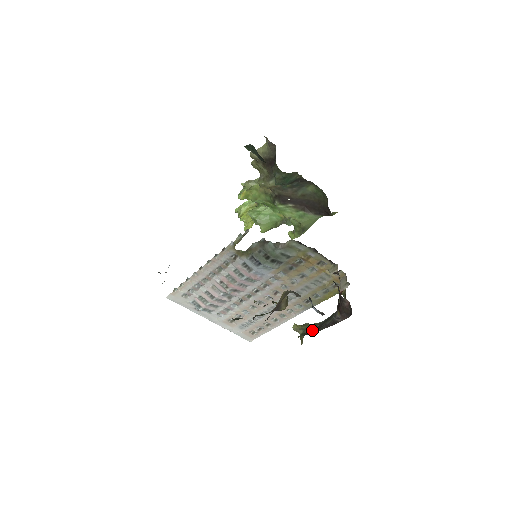
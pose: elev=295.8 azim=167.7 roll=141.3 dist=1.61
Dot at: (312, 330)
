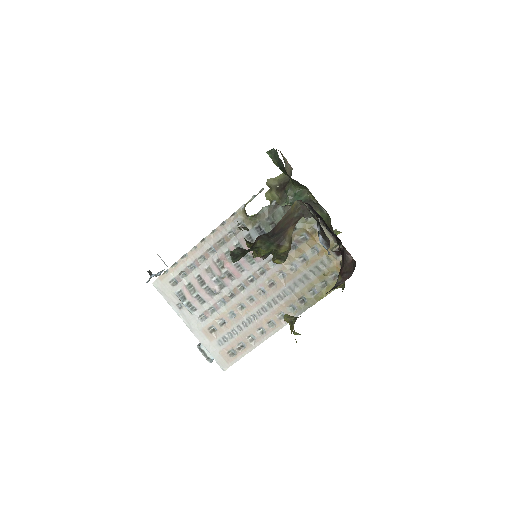
Dot at: occluded
